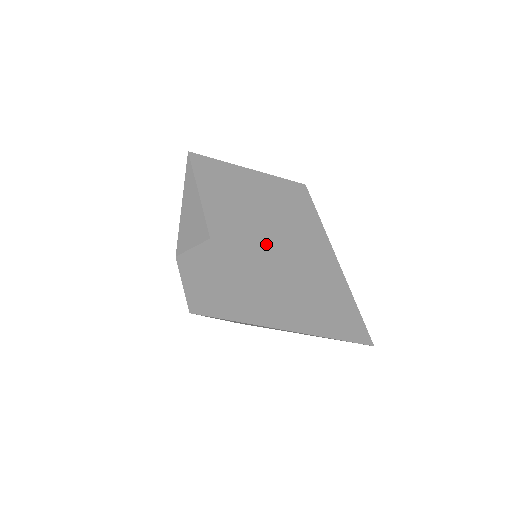
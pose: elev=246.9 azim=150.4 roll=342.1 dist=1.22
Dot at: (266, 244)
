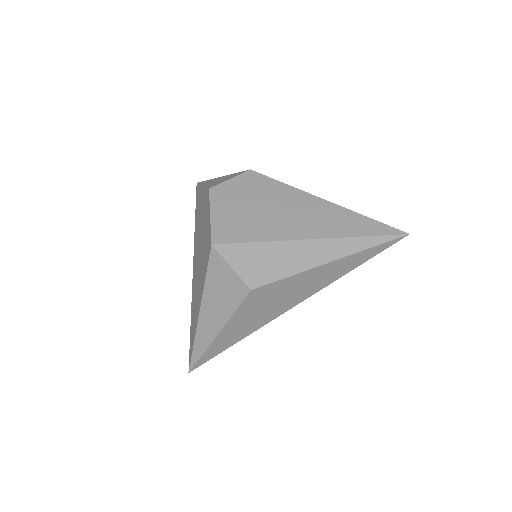
Dot at: occluded
